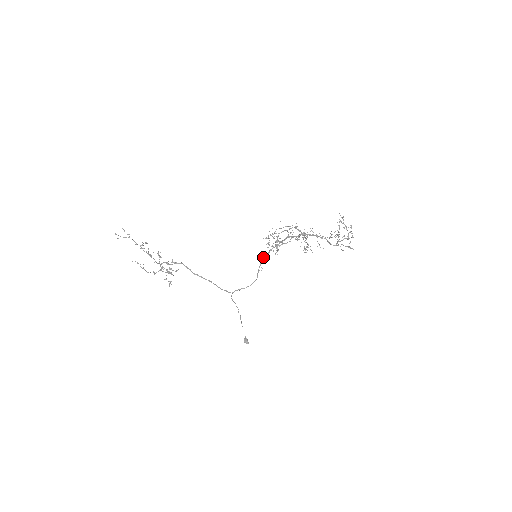
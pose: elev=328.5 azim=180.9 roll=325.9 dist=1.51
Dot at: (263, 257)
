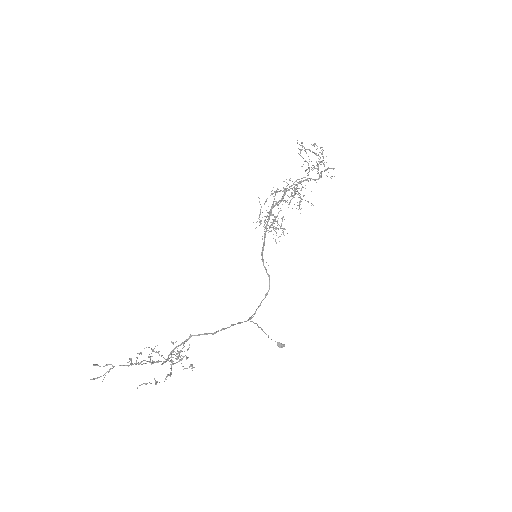
Dot at: occluded
